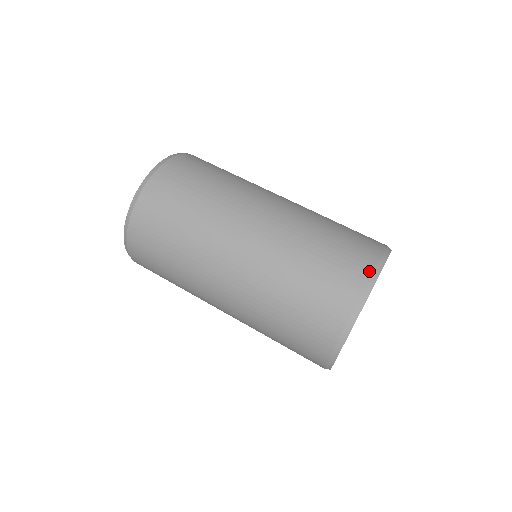
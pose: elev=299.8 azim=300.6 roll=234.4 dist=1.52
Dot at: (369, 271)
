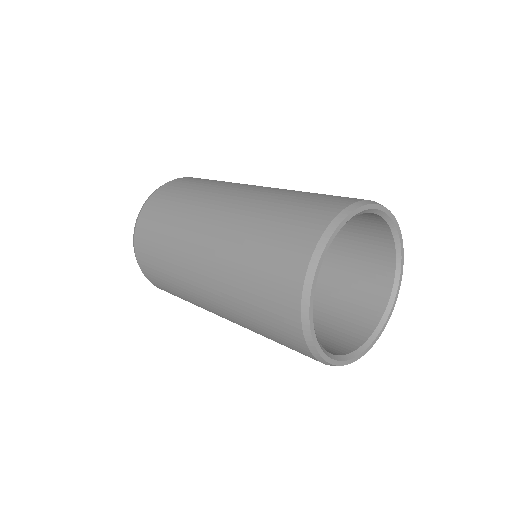
Dot at: occluded
